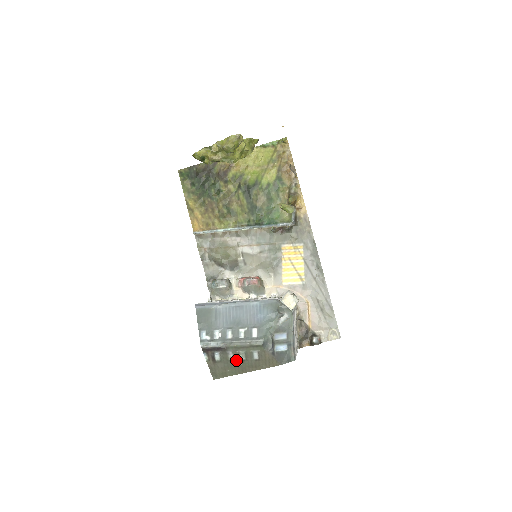
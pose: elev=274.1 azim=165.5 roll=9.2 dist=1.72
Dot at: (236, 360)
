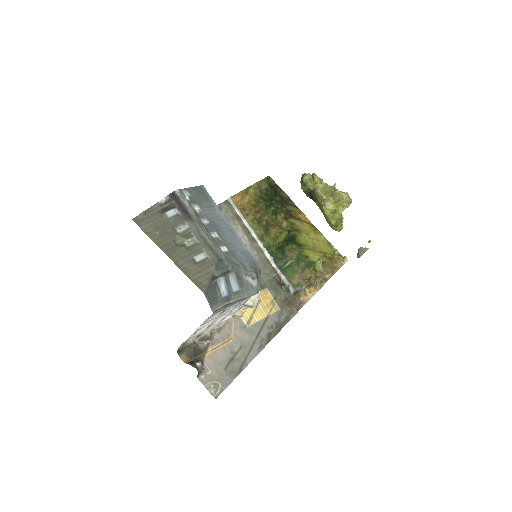
Dot at: (179, 236)
